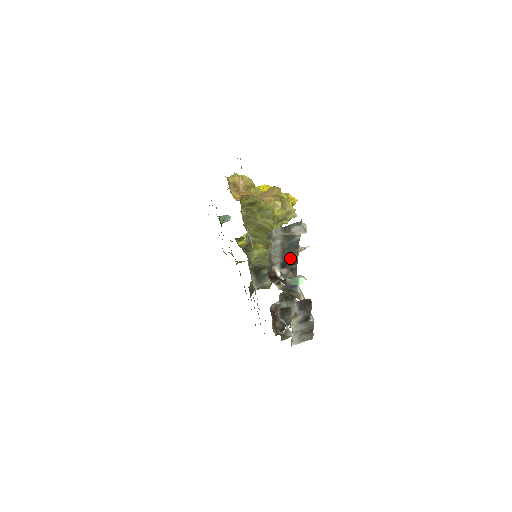
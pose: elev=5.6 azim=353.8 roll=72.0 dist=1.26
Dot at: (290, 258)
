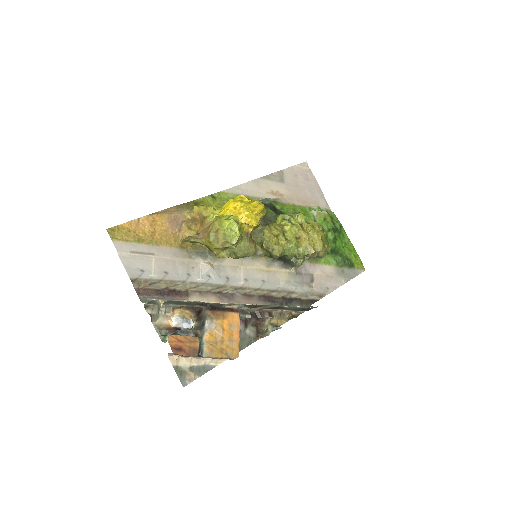
Dot at: (197, 303)
